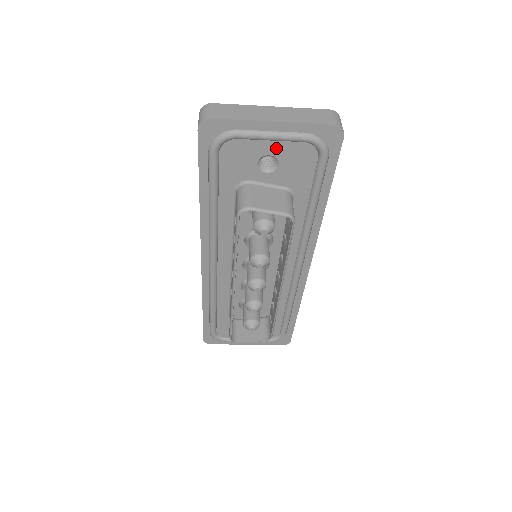
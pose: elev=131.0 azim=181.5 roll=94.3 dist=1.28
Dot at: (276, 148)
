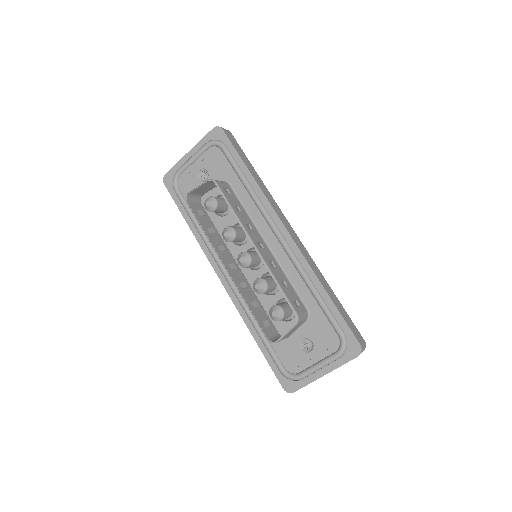
Dot at: (200, 163)
